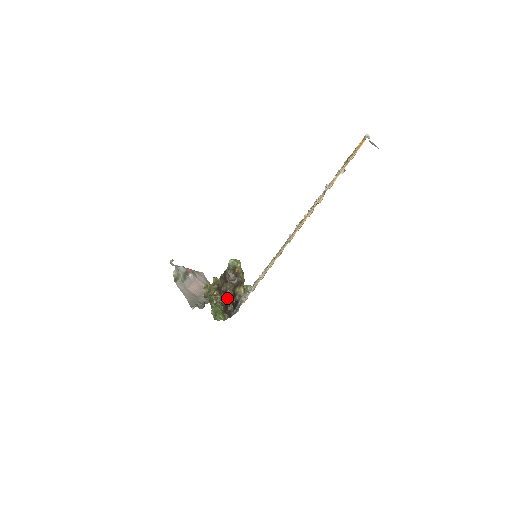
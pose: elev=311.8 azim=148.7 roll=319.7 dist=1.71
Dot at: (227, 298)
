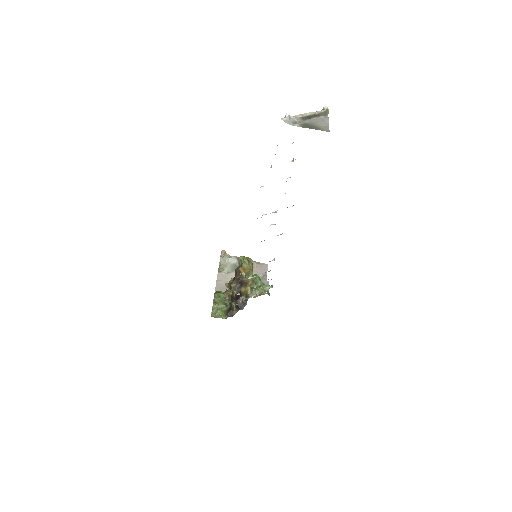
Dot at: (231, 297)
